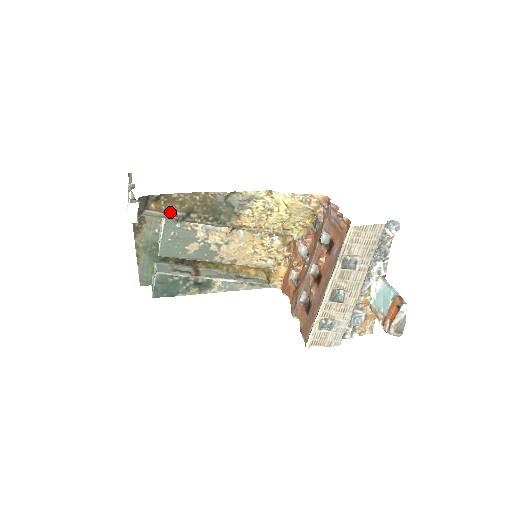
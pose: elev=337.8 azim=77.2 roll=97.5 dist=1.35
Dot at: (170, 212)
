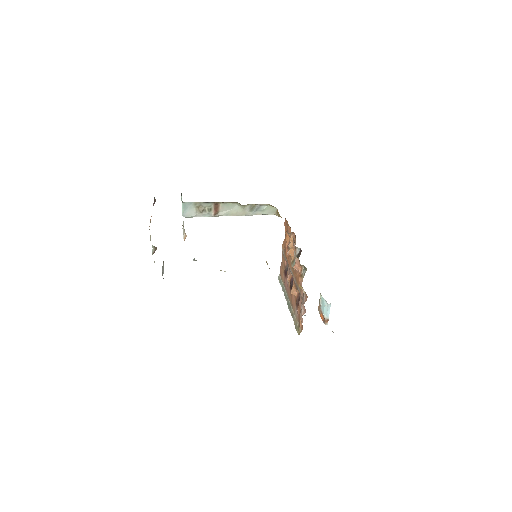
Dot at: occluded
